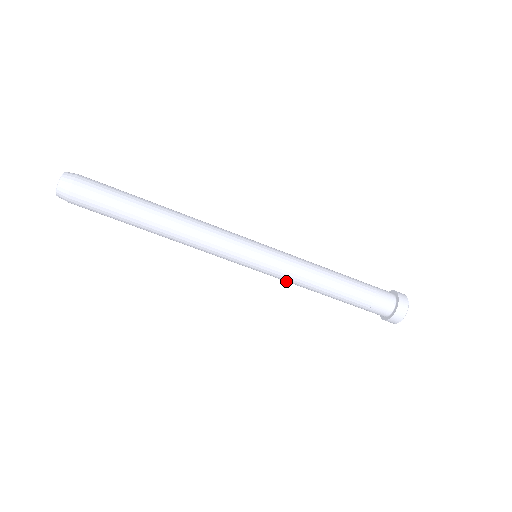
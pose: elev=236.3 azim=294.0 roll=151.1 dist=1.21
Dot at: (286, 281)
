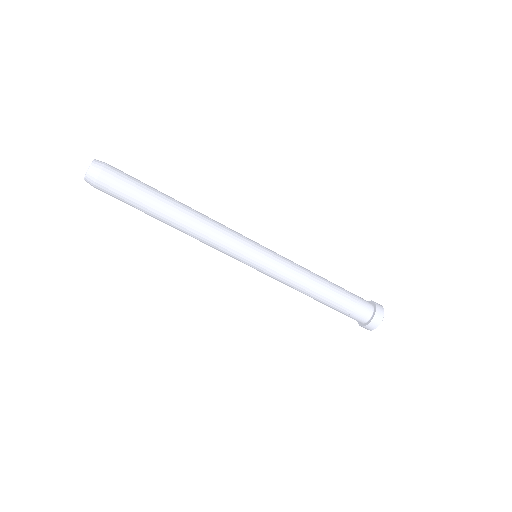
Dot at: occluded
